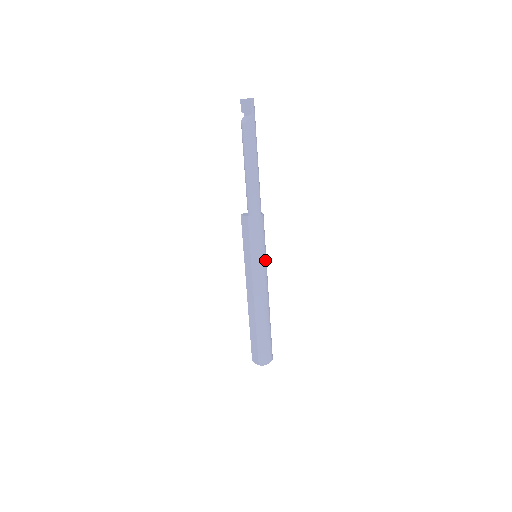
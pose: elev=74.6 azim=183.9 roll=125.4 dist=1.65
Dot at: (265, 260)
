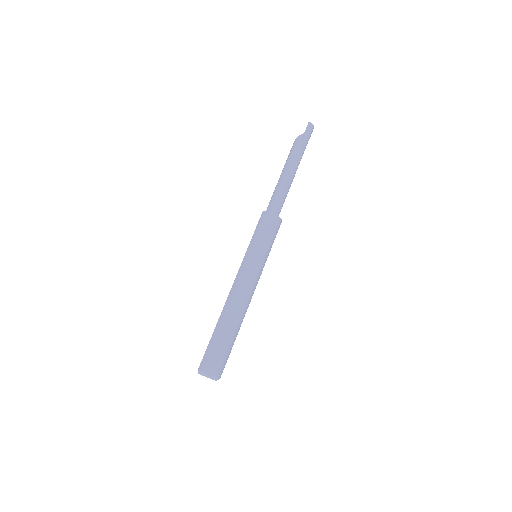
Dot at: (260, 259)
